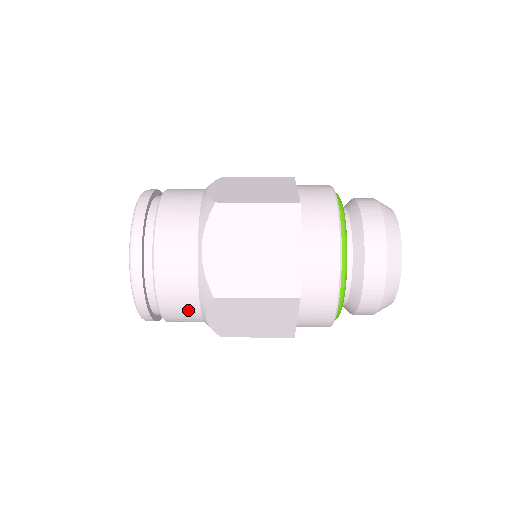
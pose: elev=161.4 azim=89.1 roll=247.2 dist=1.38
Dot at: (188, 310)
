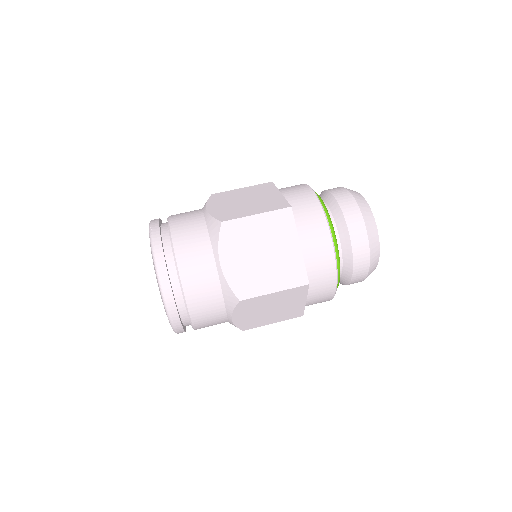
Dot at: occluded
